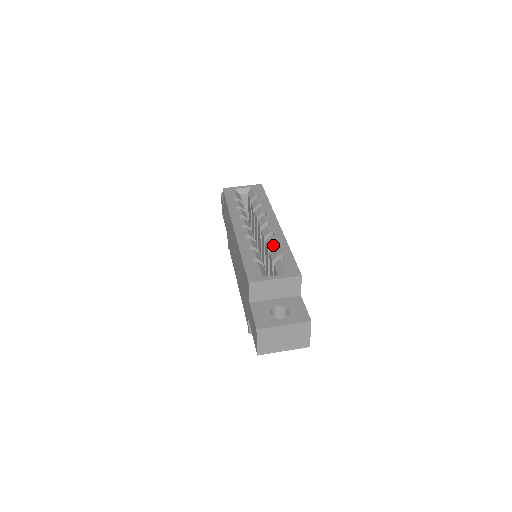
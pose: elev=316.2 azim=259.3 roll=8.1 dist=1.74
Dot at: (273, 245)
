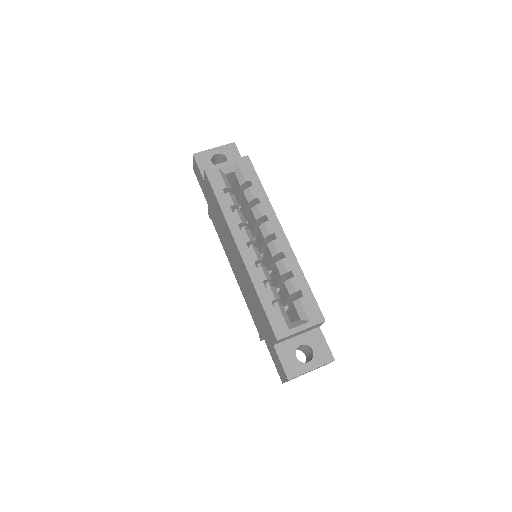
Dot at: (286, 273)
